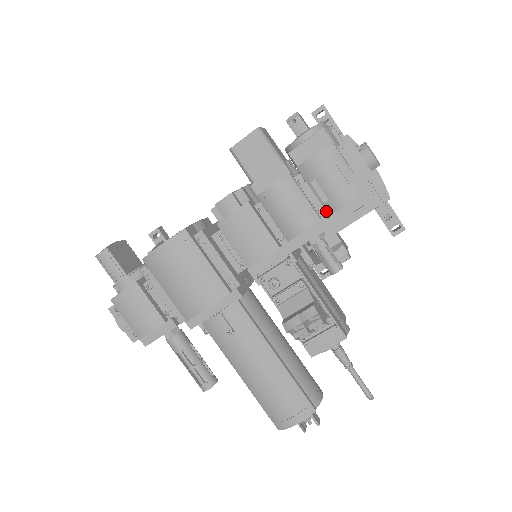
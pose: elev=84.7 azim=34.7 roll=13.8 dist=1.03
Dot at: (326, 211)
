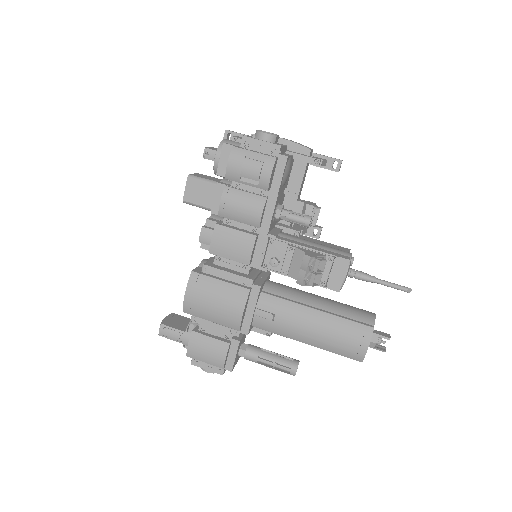
Dot at: occluded
